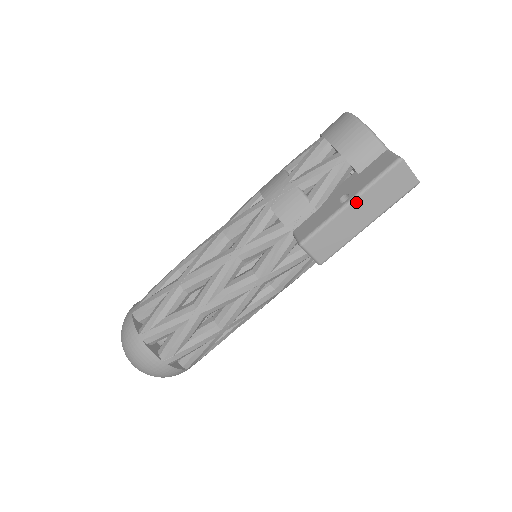
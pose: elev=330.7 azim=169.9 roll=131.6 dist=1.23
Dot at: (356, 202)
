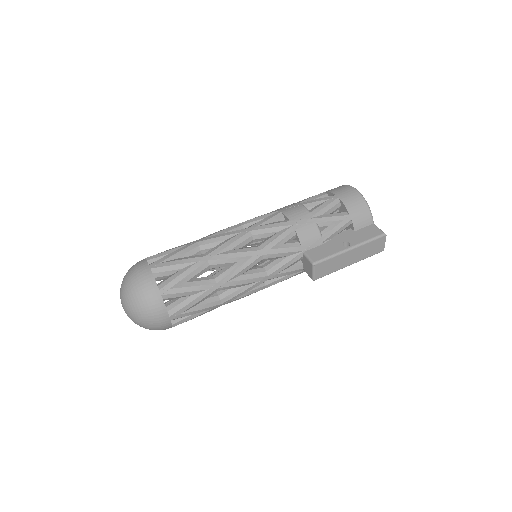
Dot at: (354, 250)
